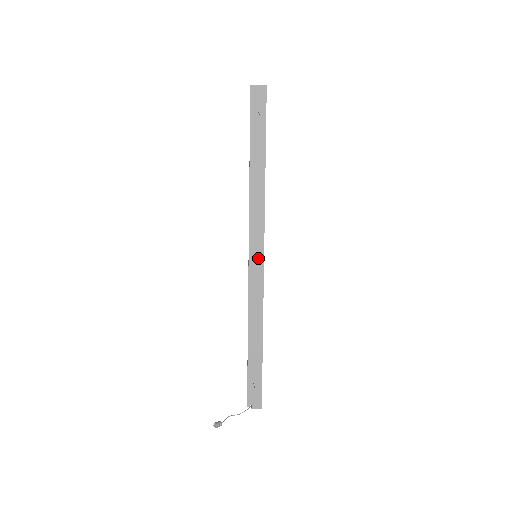
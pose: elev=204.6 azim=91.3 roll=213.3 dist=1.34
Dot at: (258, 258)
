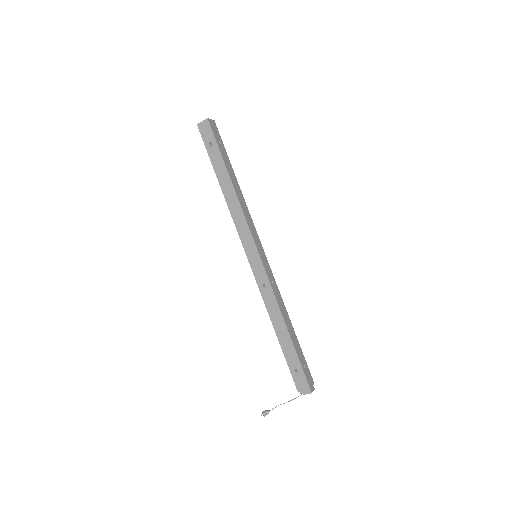
Dot at: (255, 257)
